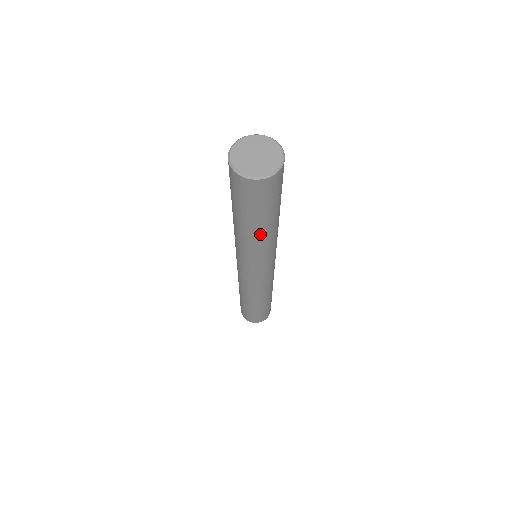
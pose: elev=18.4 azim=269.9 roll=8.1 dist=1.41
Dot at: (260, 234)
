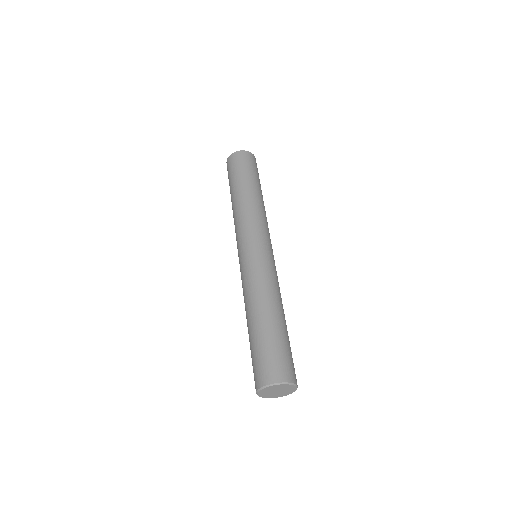
Dot at: occluded
